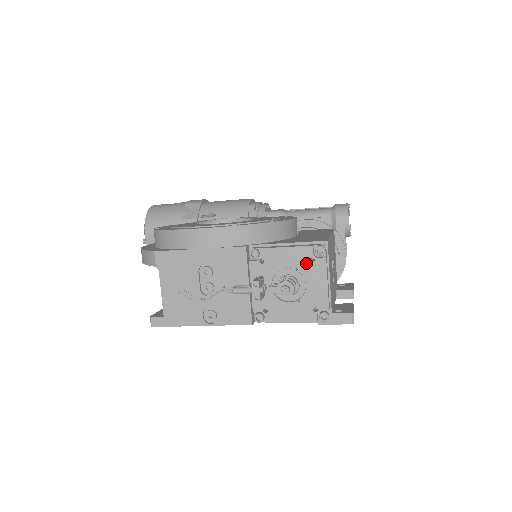
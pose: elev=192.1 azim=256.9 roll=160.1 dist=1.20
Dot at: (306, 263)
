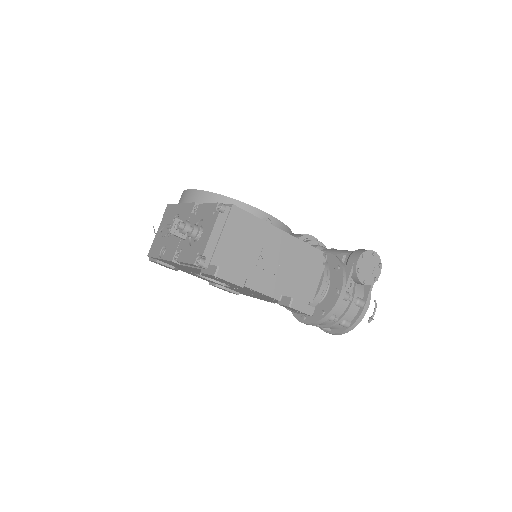
Dot at: (210, 216)
